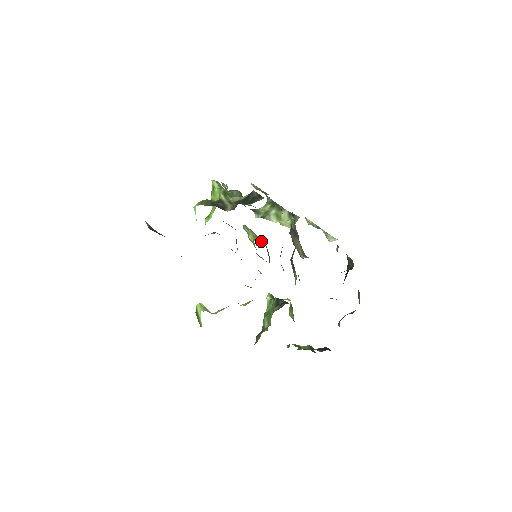
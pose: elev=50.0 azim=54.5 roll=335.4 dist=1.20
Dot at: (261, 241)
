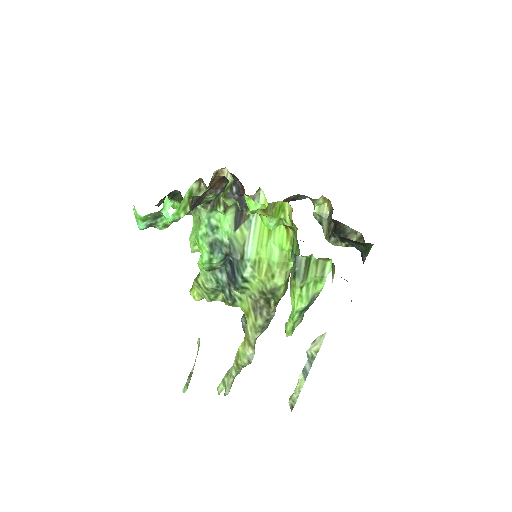
Dot at: occluded
